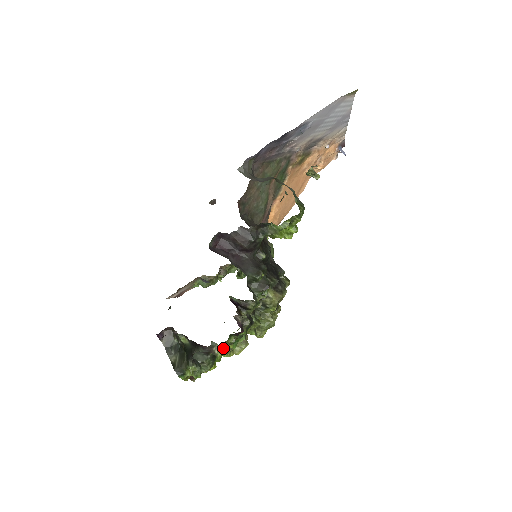
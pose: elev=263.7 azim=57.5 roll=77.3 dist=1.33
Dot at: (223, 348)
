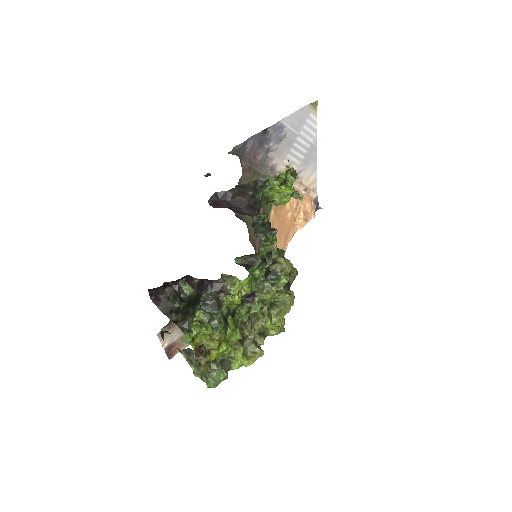
Dot at: (235, 319)
